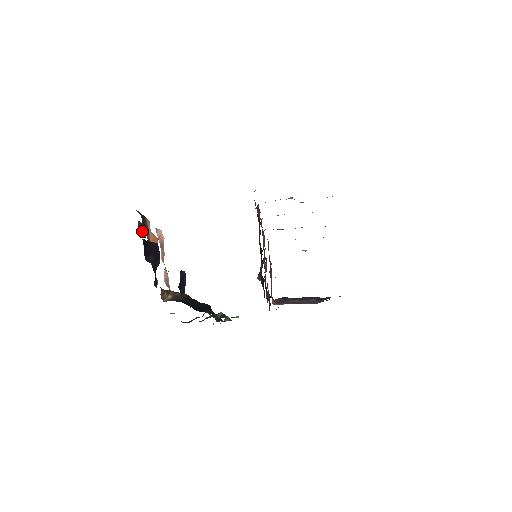
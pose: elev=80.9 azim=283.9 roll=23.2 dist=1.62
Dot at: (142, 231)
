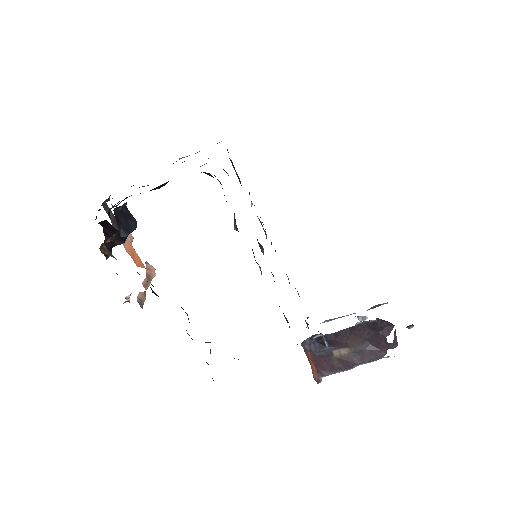
Dot at: (111, 218)
